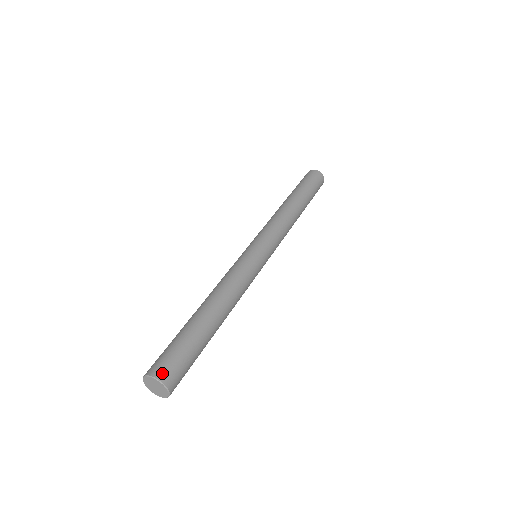
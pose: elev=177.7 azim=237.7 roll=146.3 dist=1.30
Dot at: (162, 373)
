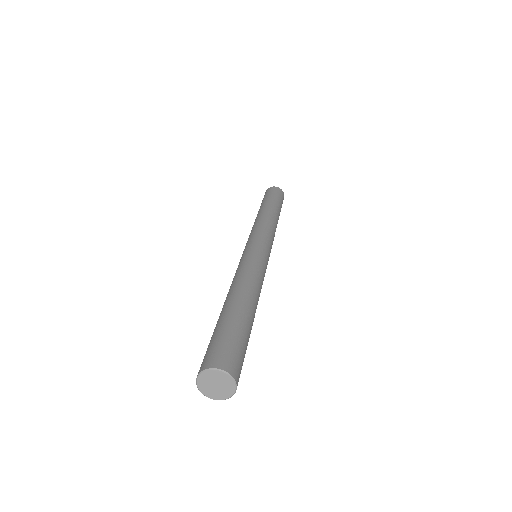
Dot at: (228, 365)
